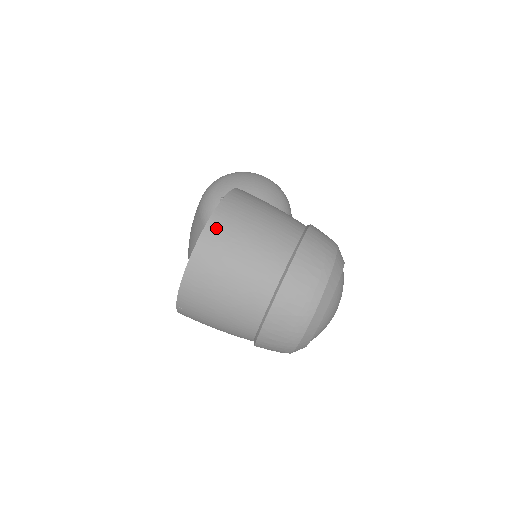
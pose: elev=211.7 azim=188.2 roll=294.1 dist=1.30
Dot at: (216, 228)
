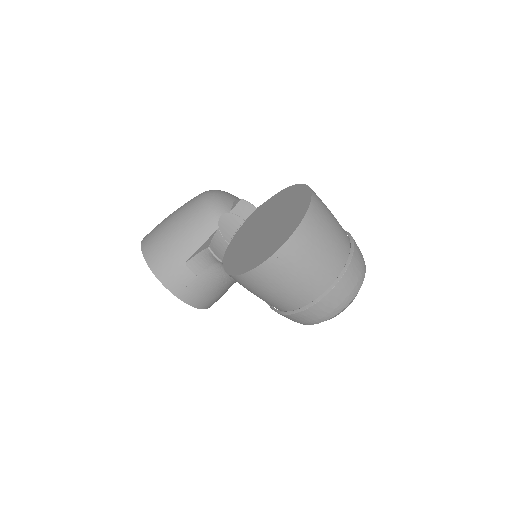
Dot at: (317, 198)
